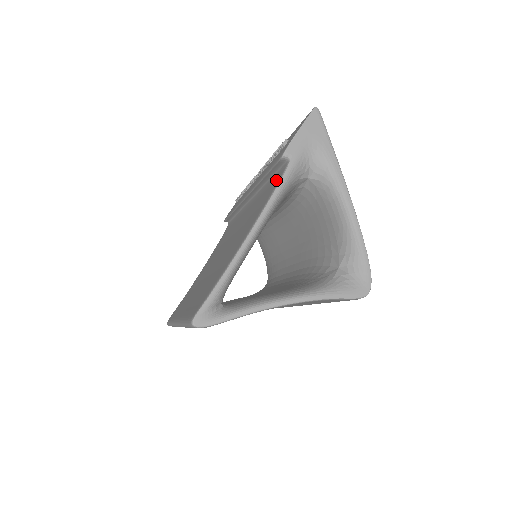
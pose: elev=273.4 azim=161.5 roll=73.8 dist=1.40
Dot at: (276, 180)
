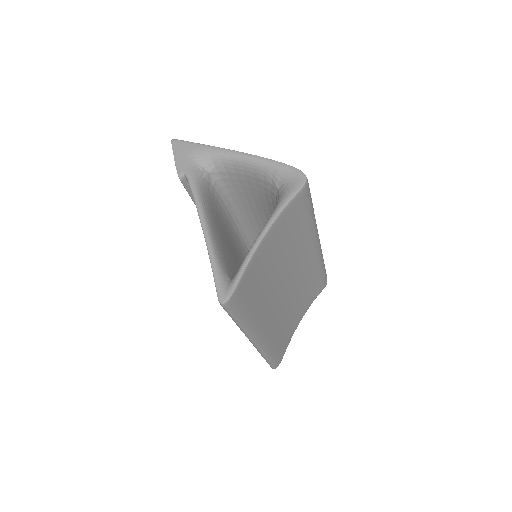
Dot at: occluded
